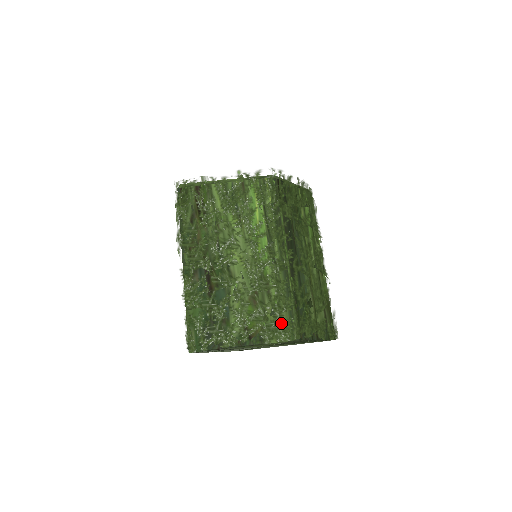
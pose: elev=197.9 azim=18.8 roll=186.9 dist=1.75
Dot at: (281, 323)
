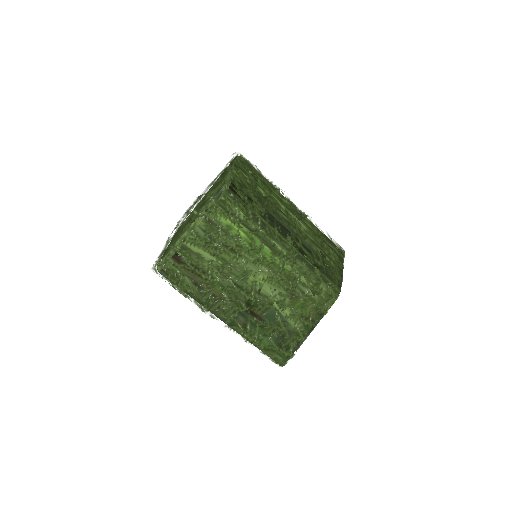
Dot at: (324, 293)
